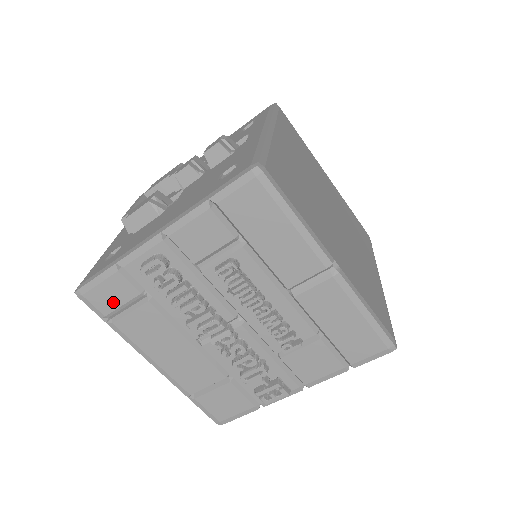
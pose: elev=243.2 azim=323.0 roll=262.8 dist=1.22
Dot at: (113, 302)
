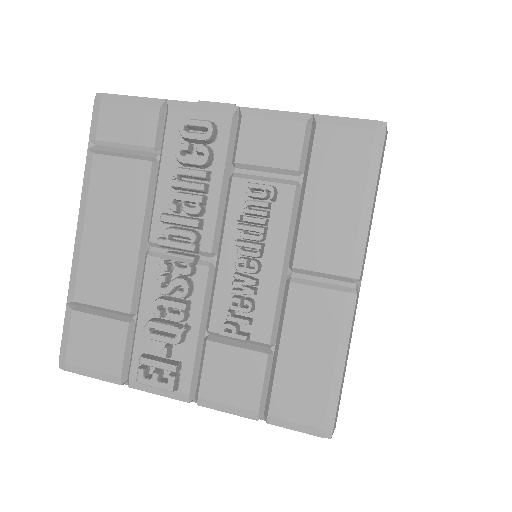
Dot at: (120, 133)
